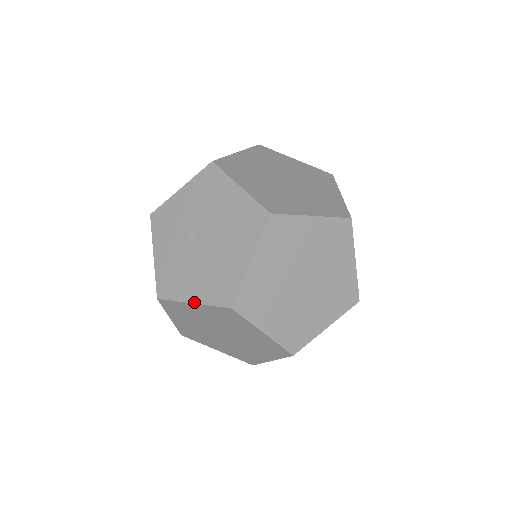
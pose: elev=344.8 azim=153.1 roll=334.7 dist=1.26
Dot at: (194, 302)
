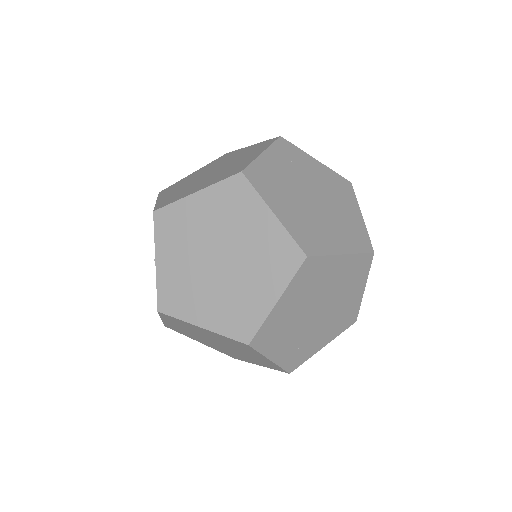
Dot at: (161, 318)
